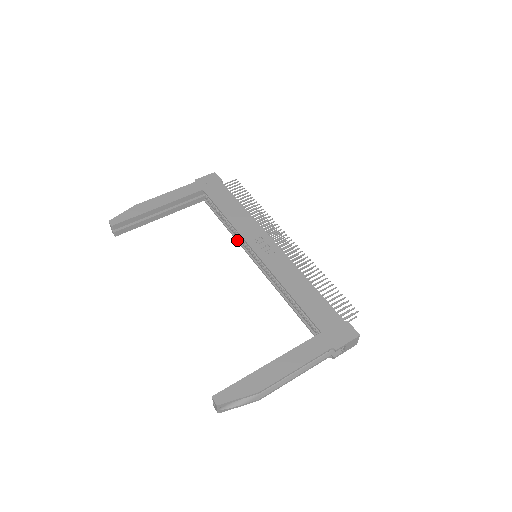
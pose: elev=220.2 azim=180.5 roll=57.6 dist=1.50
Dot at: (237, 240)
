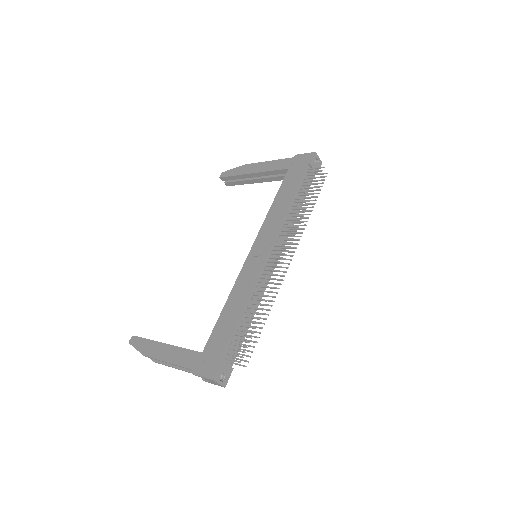
Dot at: occluded
